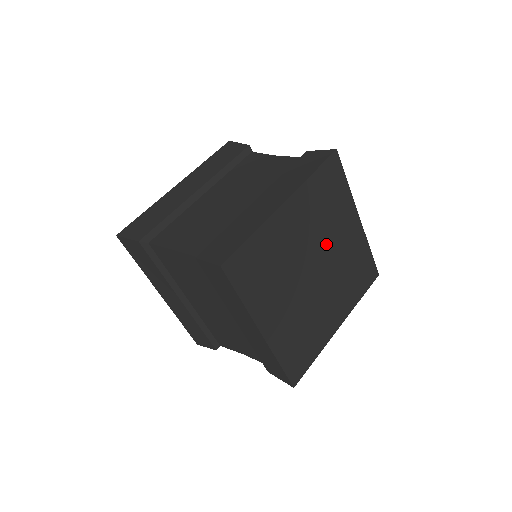
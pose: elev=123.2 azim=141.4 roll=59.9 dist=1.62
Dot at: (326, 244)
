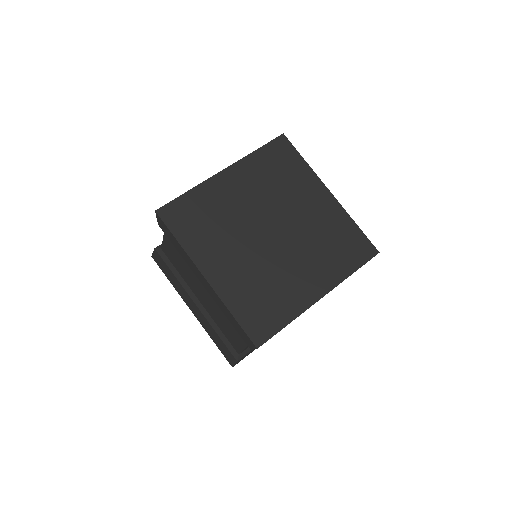
Dot at: (284, 210)
